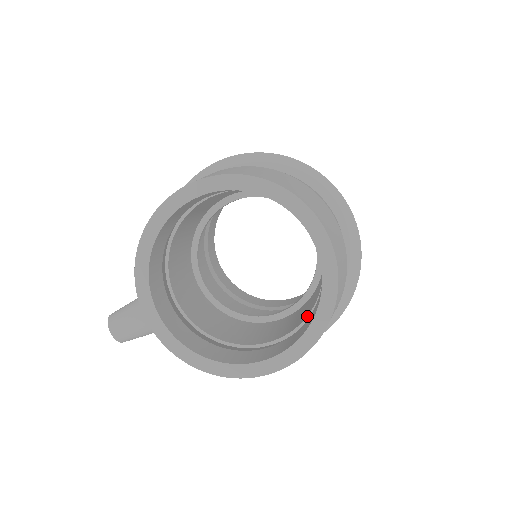
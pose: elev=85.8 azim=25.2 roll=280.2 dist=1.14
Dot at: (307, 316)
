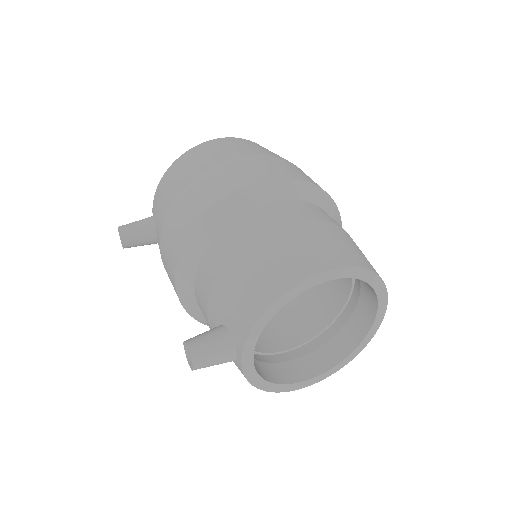
Dot at: (318, 334)
